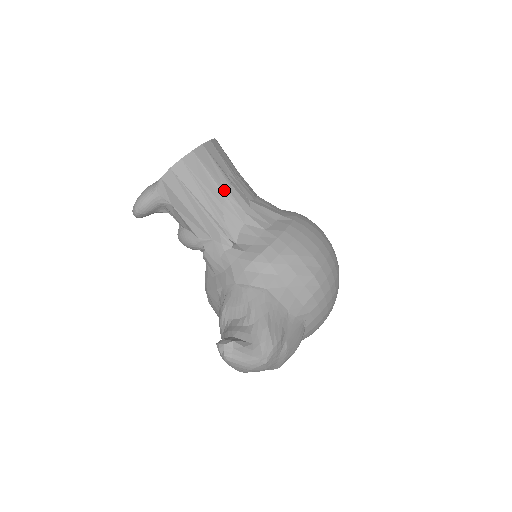
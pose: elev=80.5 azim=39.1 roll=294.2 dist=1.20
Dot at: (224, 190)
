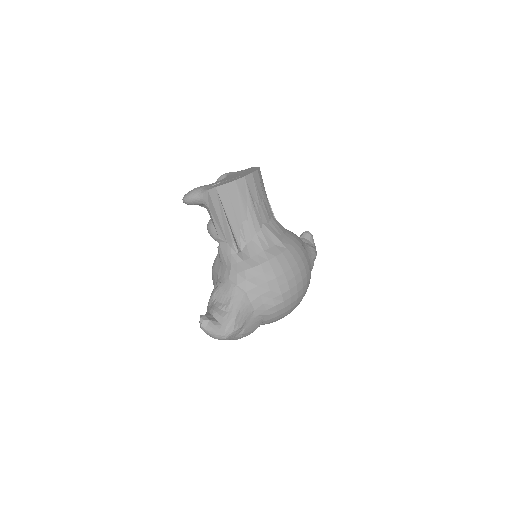
Dot at: (247, 213)
